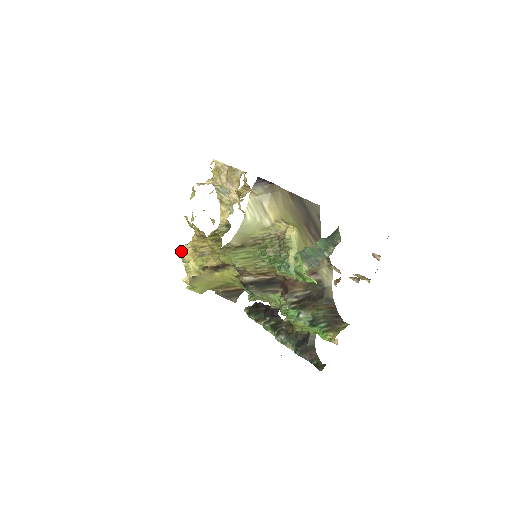
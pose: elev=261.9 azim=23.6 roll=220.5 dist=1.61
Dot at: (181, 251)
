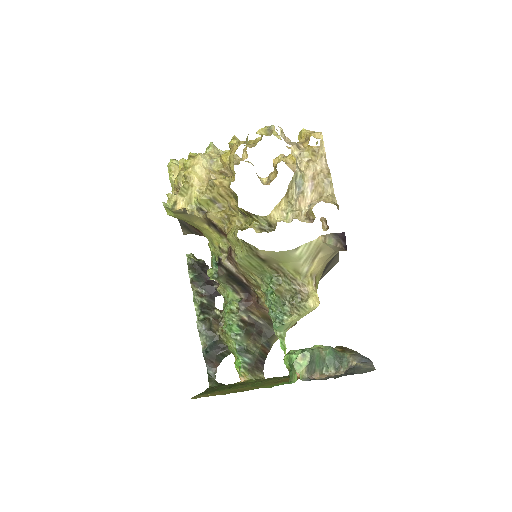
Dot at: (191, 154)
